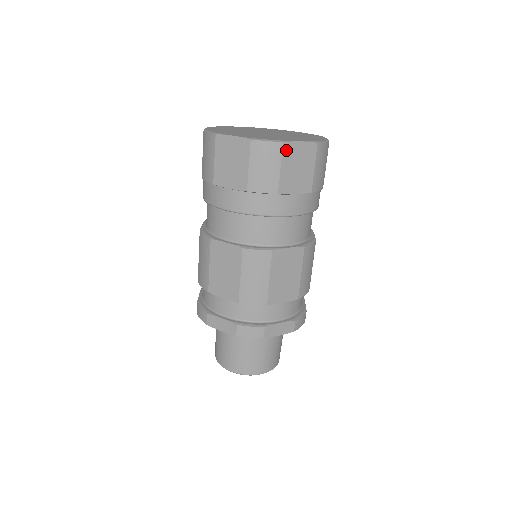
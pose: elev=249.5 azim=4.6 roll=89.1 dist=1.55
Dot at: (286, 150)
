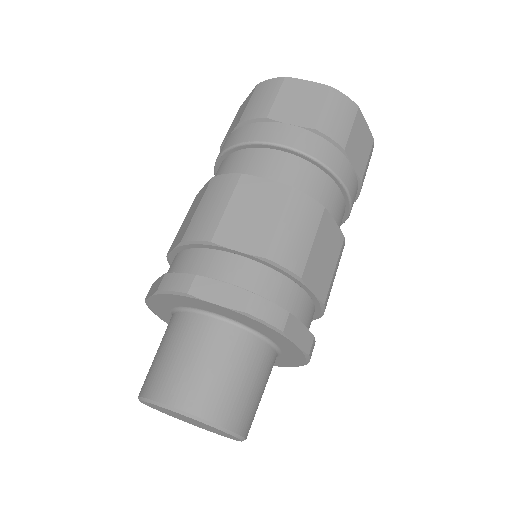
Dot at: (358, 117)
